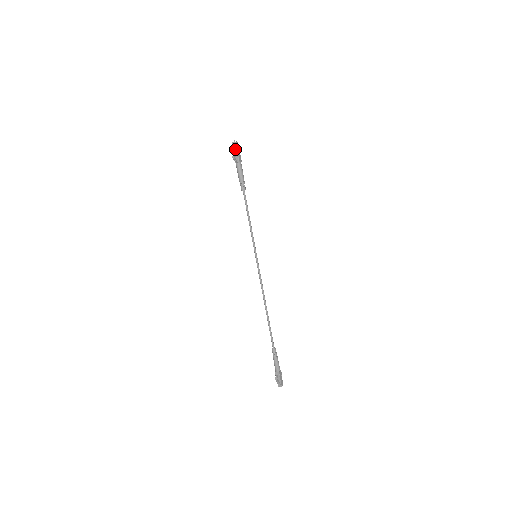
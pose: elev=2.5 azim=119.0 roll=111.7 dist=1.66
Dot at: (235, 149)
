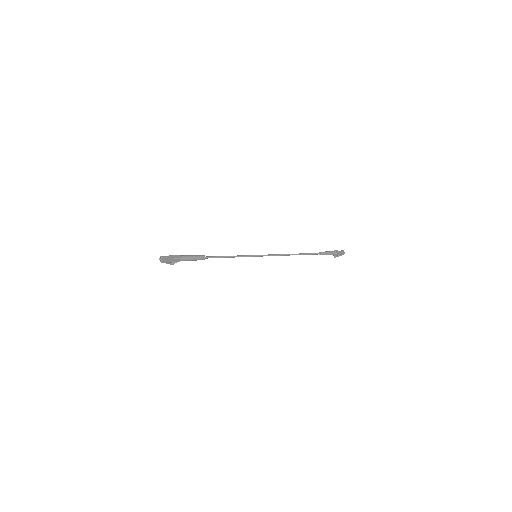
Dot at: (166, 263)
